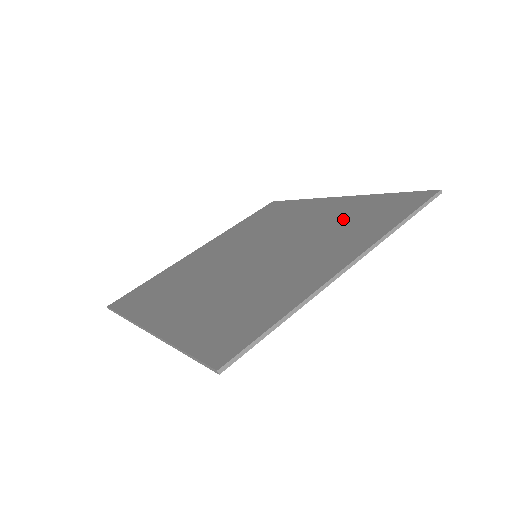
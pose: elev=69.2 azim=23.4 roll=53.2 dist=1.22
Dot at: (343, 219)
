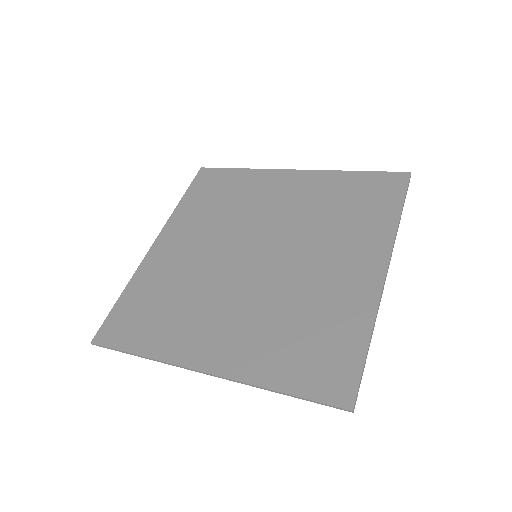
Dot at: (330, 206)
